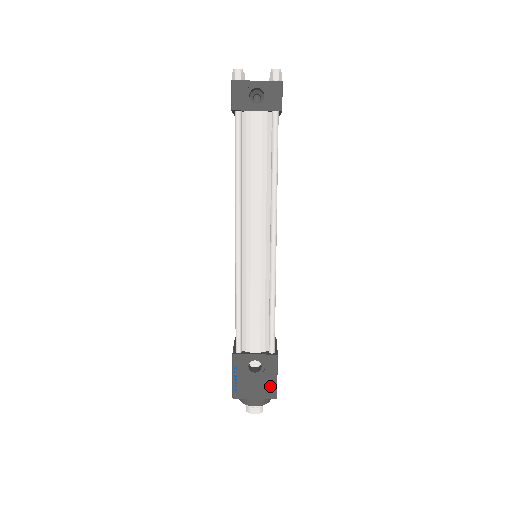
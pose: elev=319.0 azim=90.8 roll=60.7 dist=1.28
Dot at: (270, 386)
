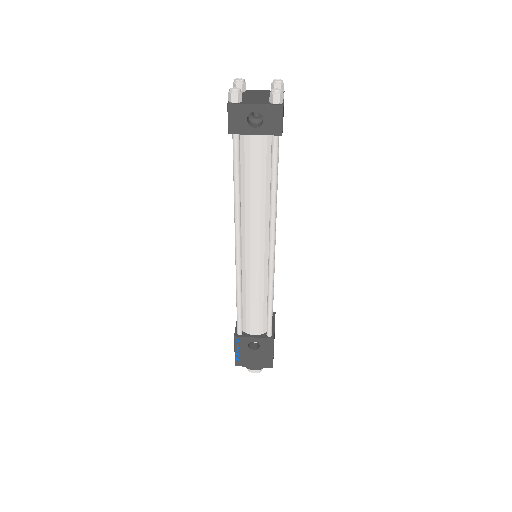
Dot at: (267, 359)
